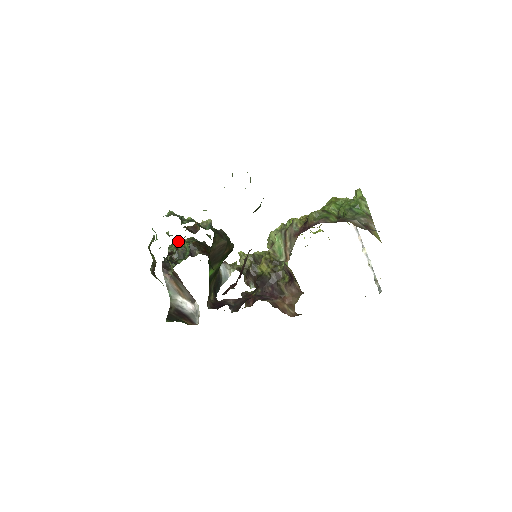
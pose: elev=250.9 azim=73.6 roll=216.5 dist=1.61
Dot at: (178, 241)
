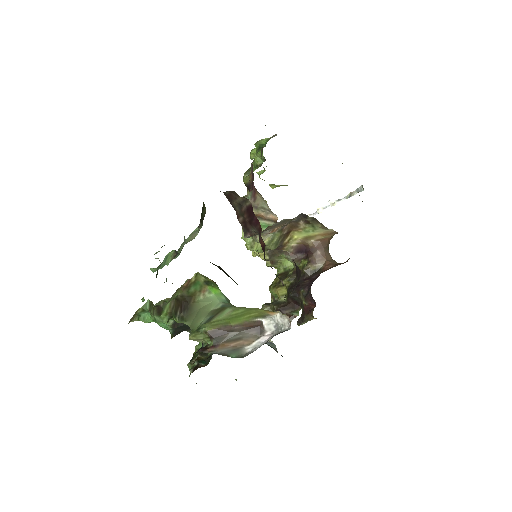
Dot at: occluded
